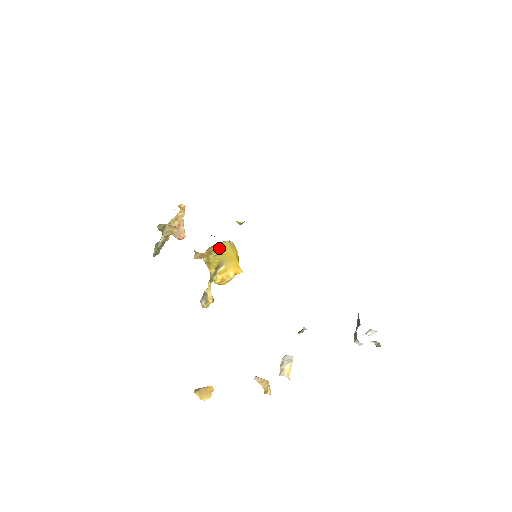
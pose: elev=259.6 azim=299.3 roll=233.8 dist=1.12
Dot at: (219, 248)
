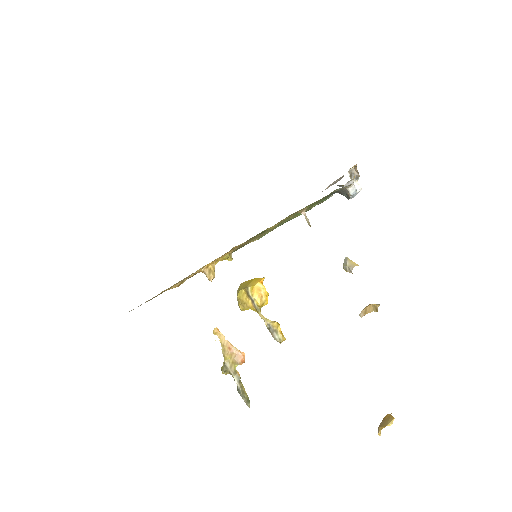
Dot at: (239, 289)
